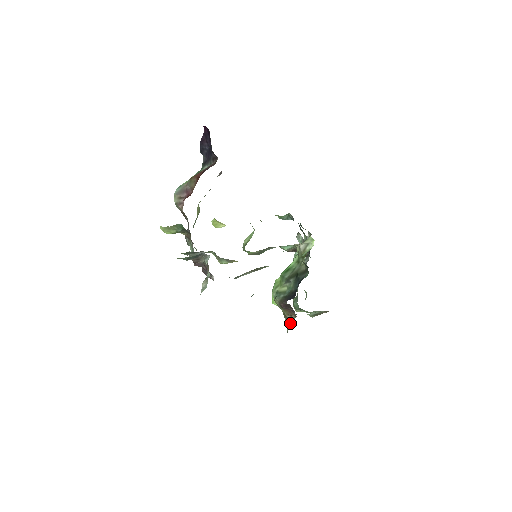
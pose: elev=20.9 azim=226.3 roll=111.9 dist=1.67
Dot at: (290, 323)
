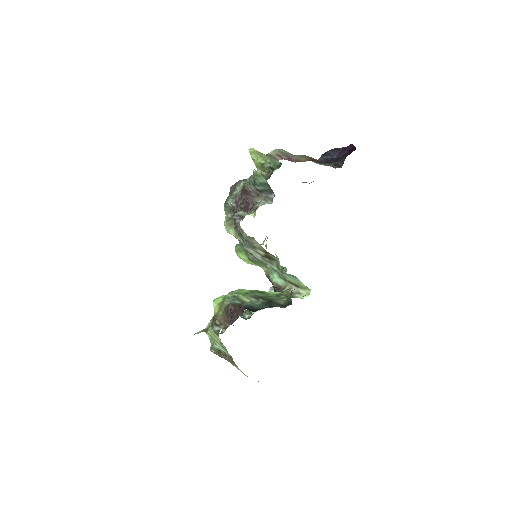
Dot at: (211, 329)
